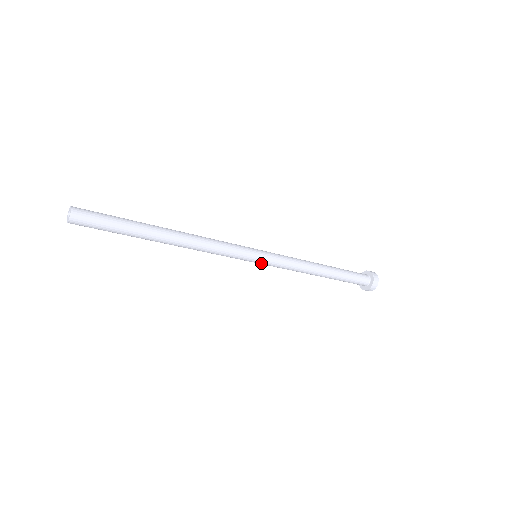
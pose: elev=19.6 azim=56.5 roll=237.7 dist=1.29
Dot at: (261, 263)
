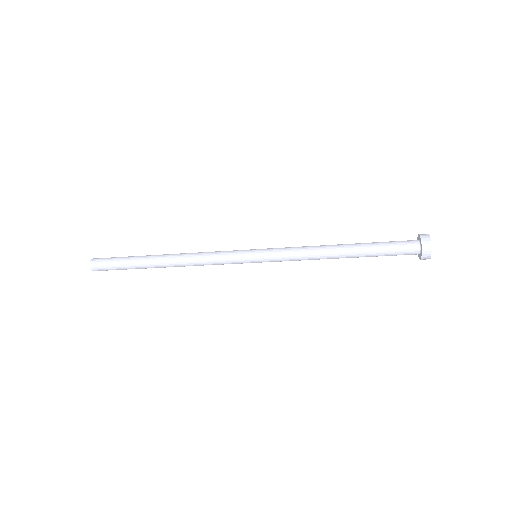
Dot at: occluded
